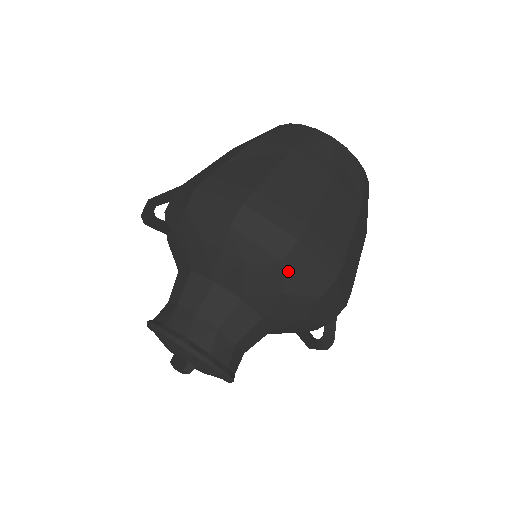
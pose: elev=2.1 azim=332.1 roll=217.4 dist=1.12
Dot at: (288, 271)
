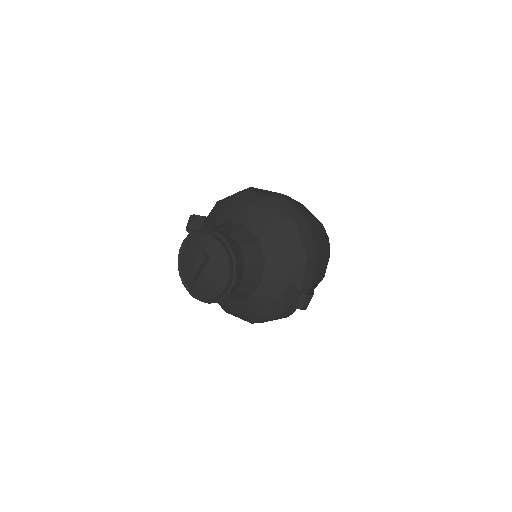
Dot at: (276, 203)
